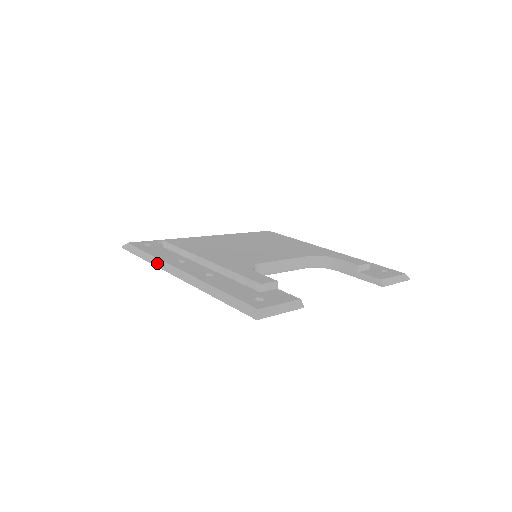
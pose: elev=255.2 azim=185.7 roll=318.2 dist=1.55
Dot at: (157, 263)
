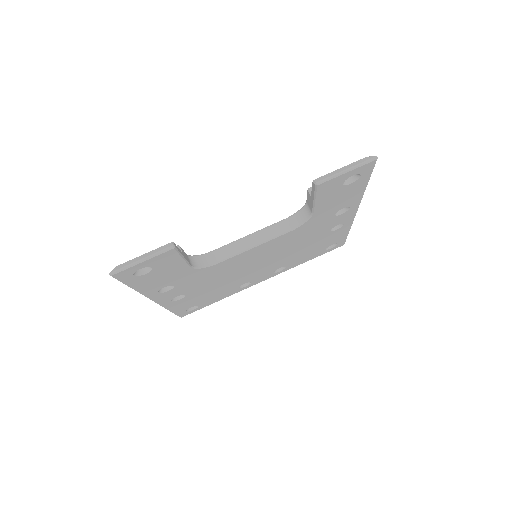
Dot at: occluded
